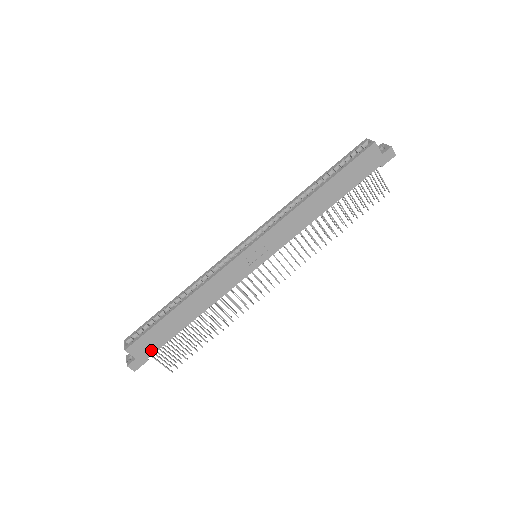
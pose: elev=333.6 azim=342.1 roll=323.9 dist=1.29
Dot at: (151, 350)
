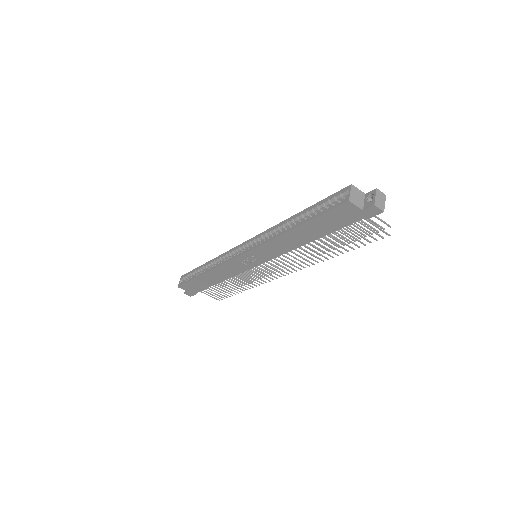
Dot at: (196, 290)
